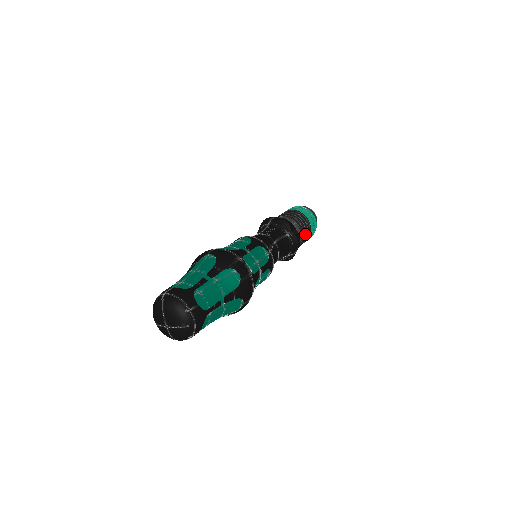
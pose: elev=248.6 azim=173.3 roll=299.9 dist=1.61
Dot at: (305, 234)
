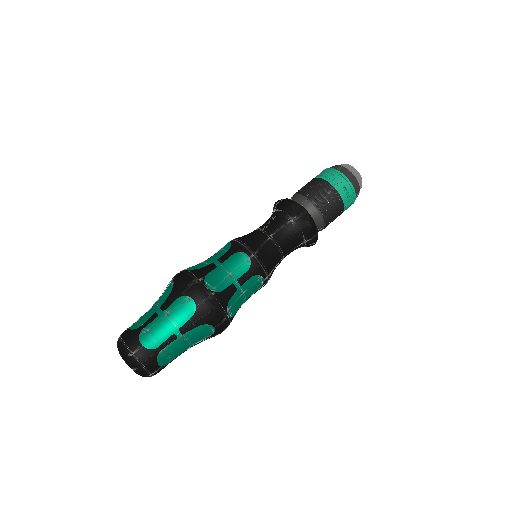
Dot at: (329, 207)
